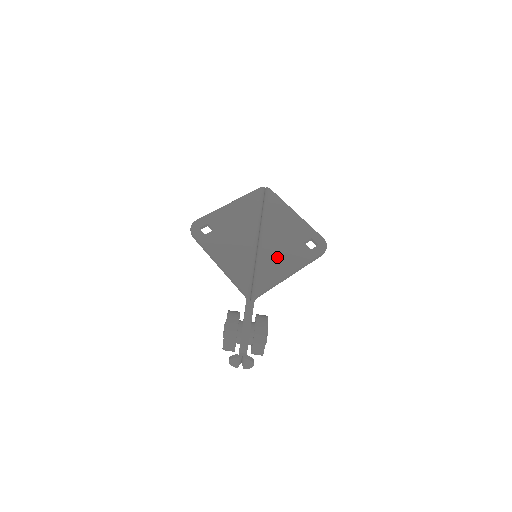
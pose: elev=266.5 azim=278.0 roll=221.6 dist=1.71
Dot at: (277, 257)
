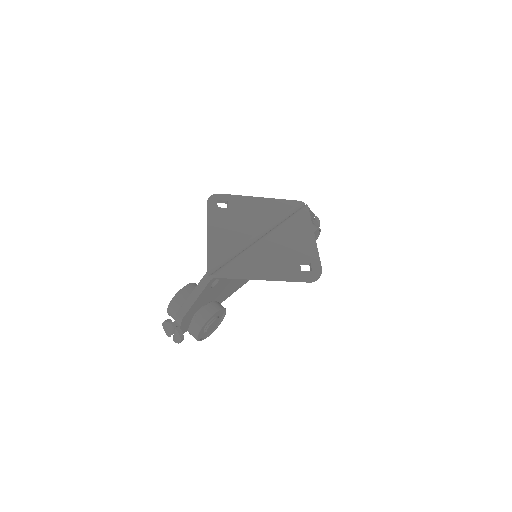
Dot at: (264, 258)
